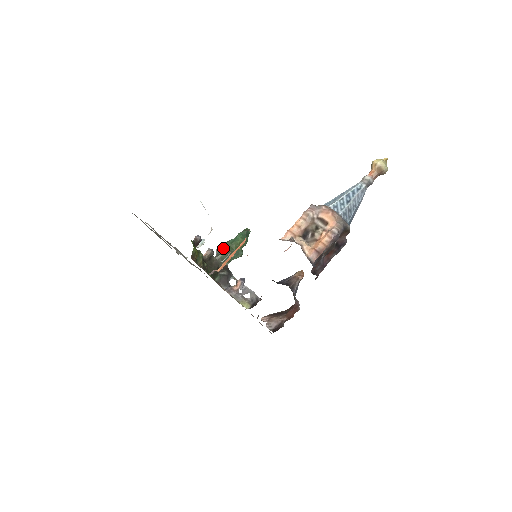
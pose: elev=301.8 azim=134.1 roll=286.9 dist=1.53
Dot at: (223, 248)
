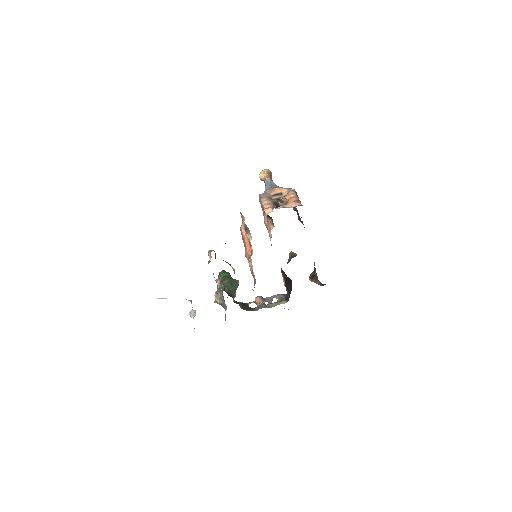
Dot at: (221, 284)
